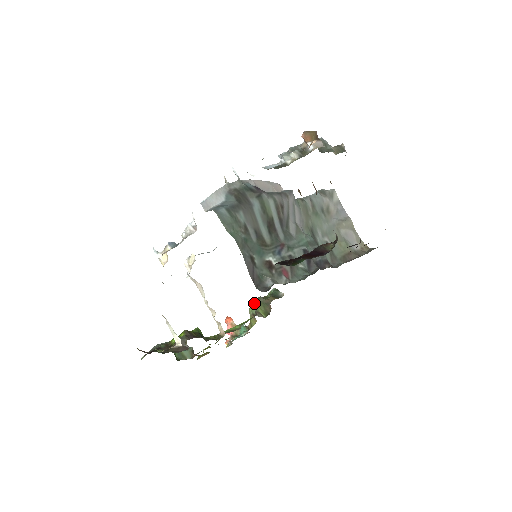
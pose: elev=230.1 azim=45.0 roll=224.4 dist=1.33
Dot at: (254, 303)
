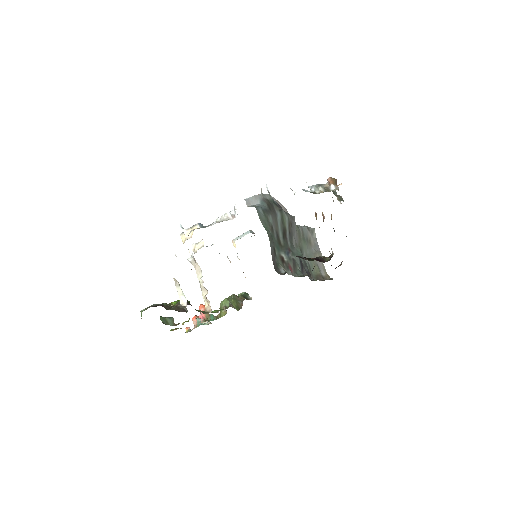
Dot at: (228, 298)
